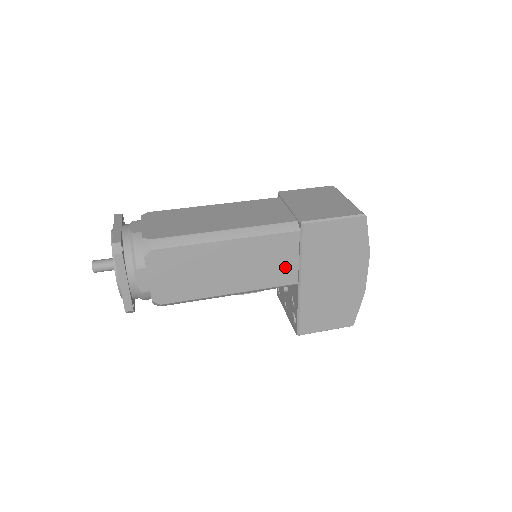
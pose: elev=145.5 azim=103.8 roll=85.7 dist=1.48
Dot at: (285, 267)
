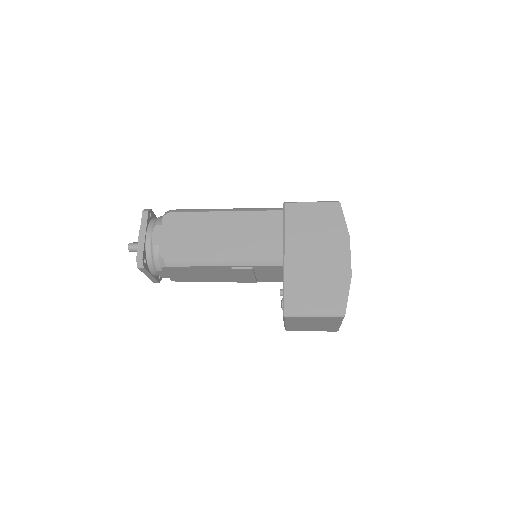
Dot at: (271, 241)
